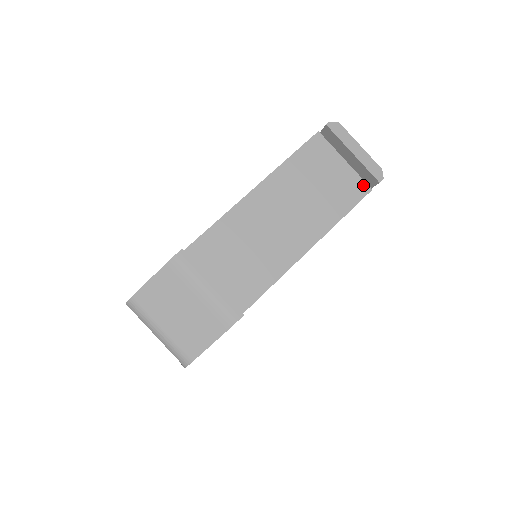
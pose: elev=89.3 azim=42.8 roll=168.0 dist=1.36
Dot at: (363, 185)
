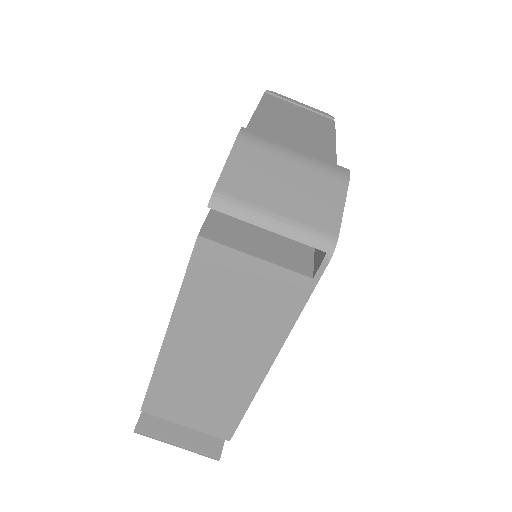
Dot at: (326, 118)
